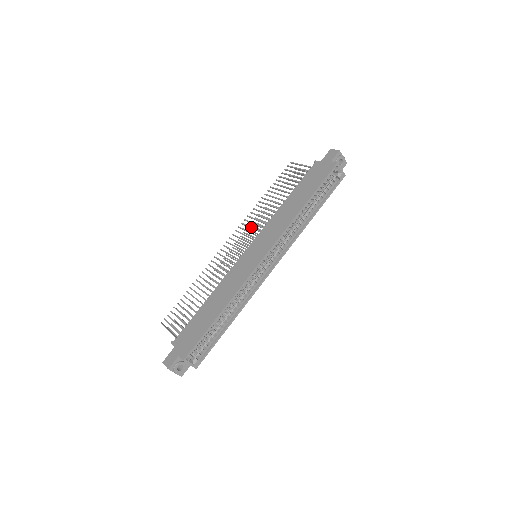
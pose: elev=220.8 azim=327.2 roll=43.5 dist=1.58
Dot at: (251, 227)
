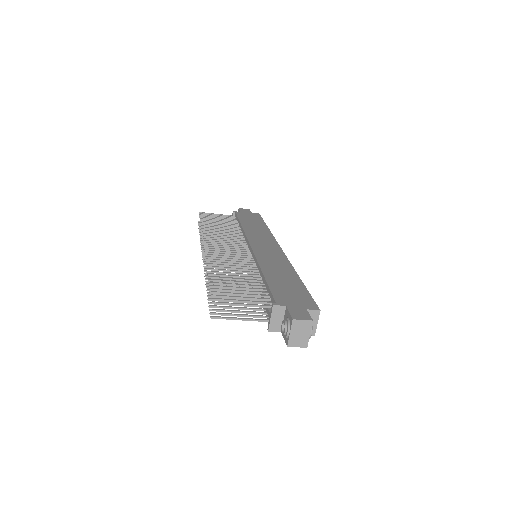
Dot at: (224, 238)
